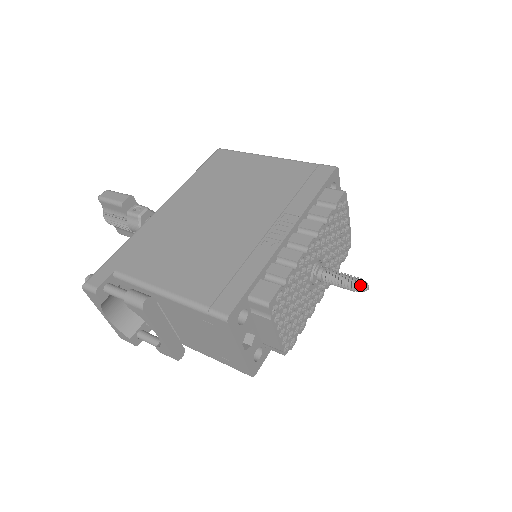
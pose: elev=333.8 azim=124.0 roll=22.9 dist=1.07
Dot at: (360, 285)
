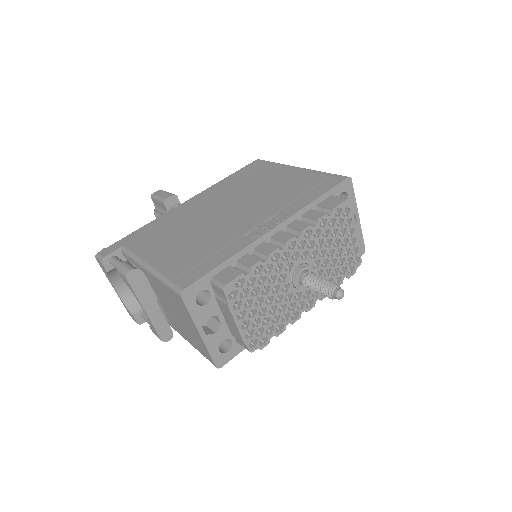
Dot at: (334, 291)
